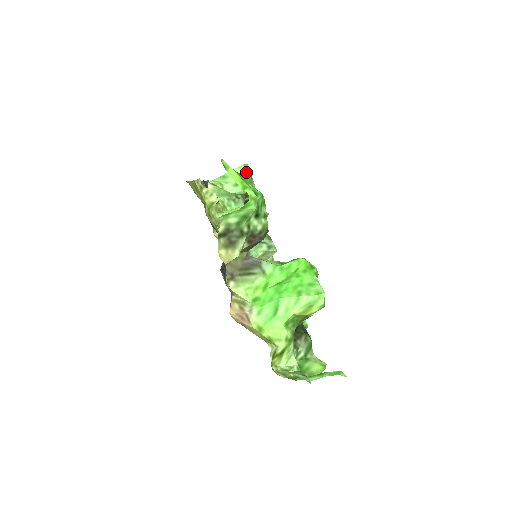
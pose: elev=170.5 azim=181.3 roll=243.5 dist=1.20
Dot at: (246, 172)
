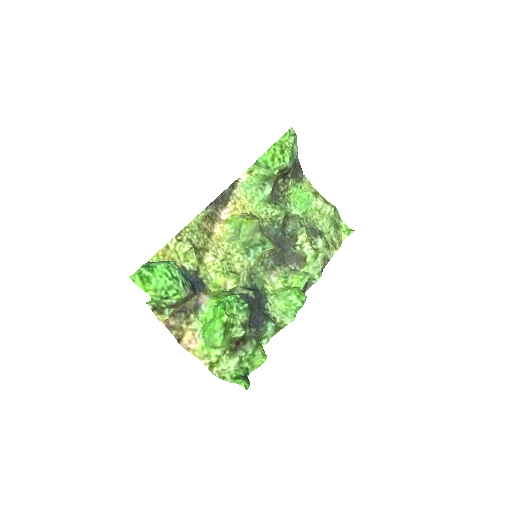
Dot at: (271, 156)
